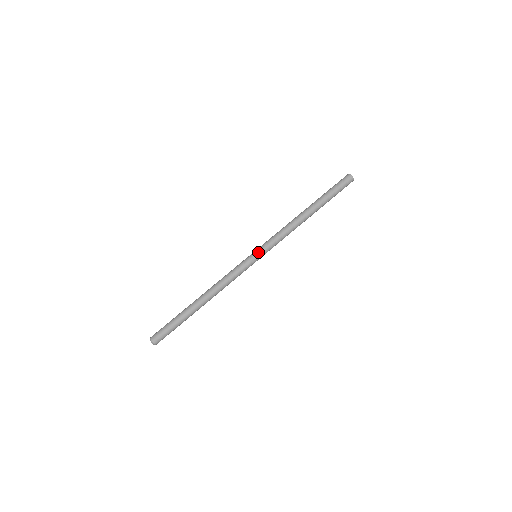
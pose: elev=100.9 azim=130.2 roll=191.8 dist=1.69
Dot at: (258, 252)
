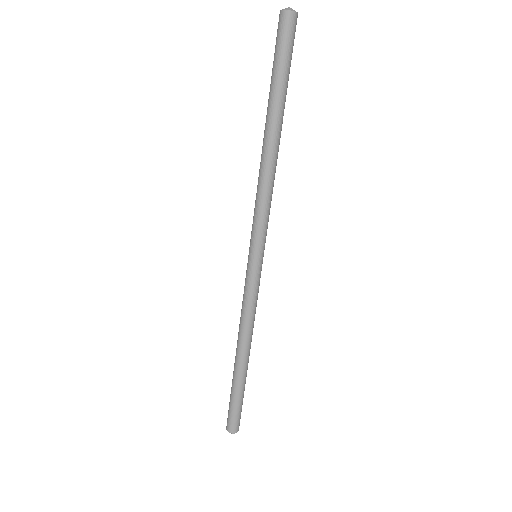
Dot at: (250, 251)
